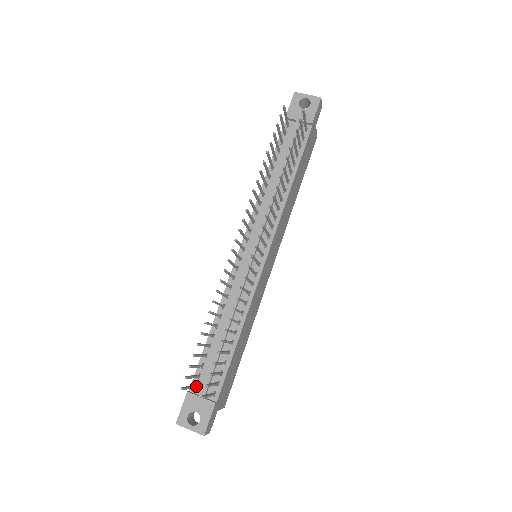
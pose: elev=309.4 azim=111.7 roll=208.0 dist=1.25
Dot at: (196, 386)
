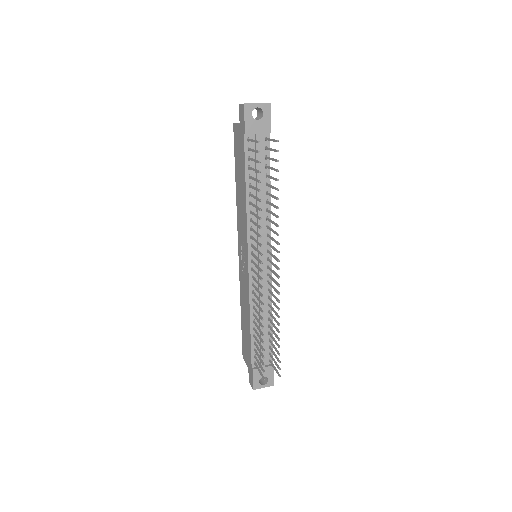
Dot at: (255, 363)
